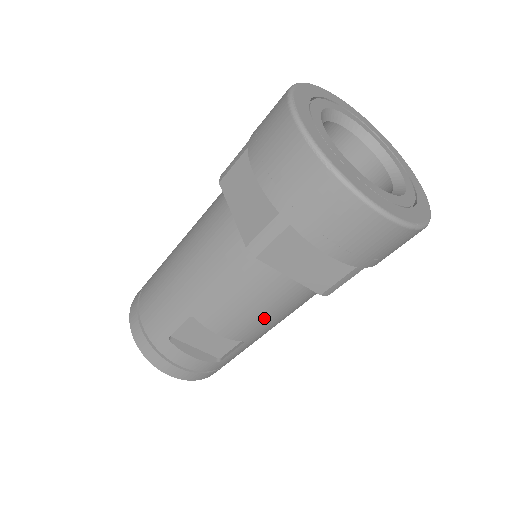
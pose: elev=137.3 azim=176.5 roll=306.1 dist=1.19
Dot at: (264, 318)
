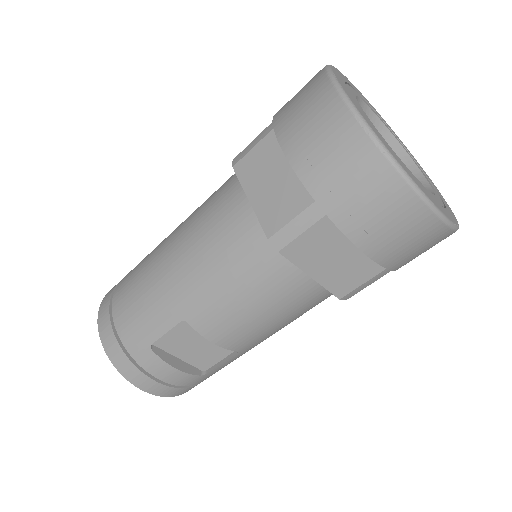
Dot at: (268, 324)
